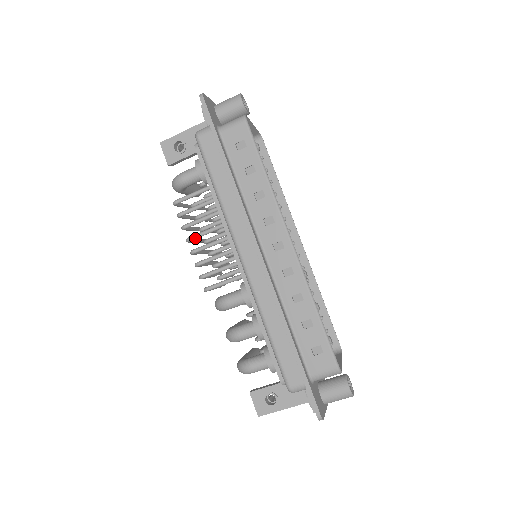
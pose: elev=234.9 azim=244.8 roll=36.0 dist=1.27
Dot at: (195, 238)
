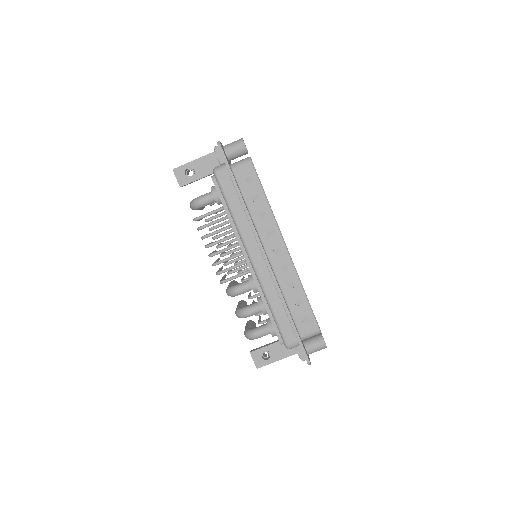
Dot at: (213, 245)
